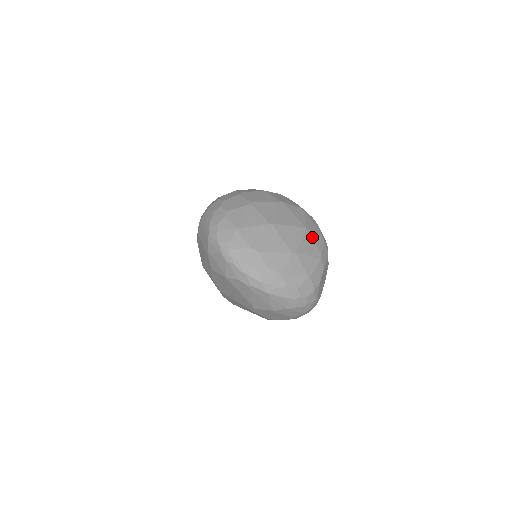
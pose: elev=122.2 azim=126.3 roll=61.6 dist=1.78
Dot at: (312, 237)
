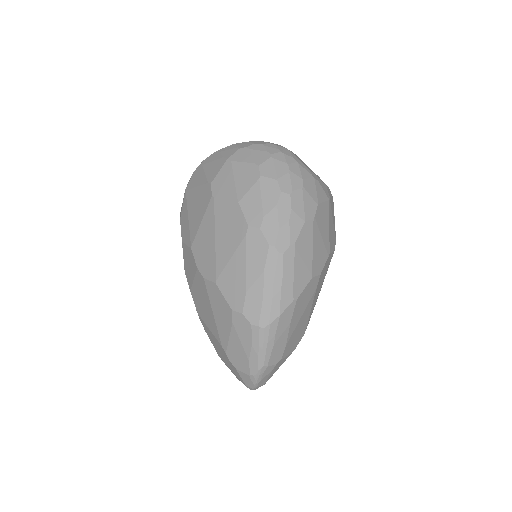
Dot at: occluded
